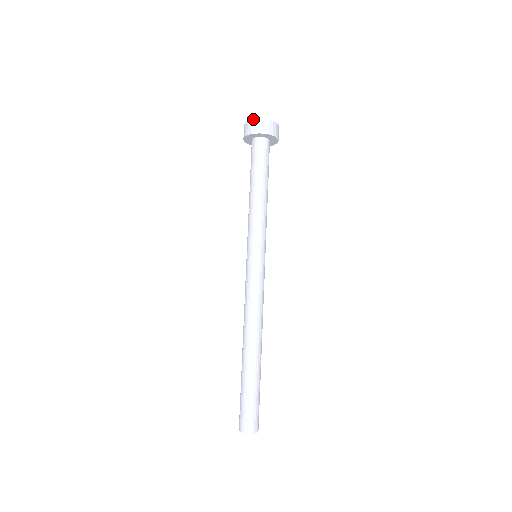
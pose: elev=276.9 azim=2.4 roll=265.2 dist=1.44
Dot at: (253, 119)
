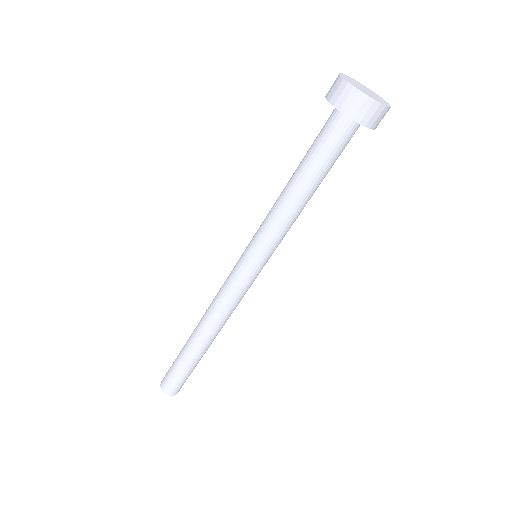
Dot at: (372, 97)
